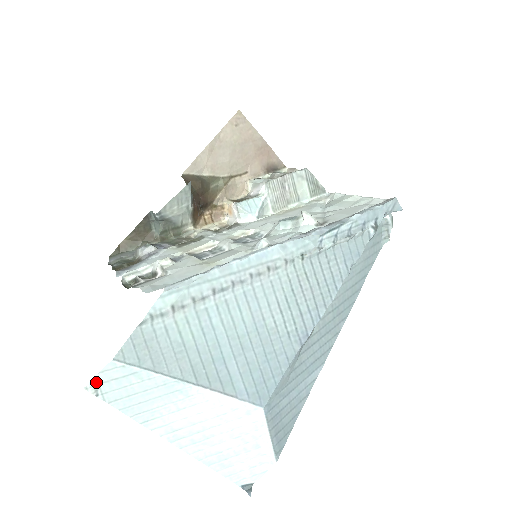
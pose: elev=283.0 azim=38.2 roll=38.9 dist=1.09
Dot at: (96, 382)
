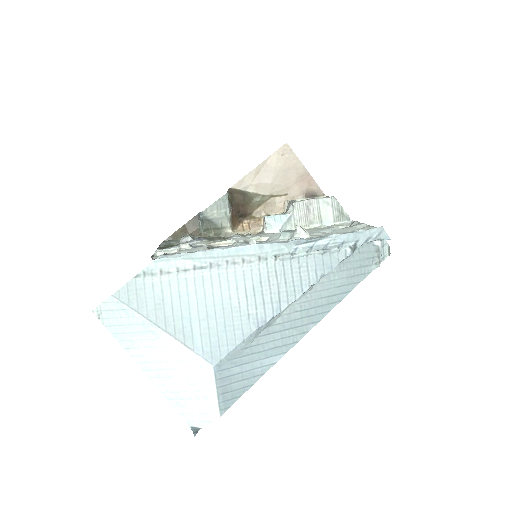
Dot at: (100, 309)
